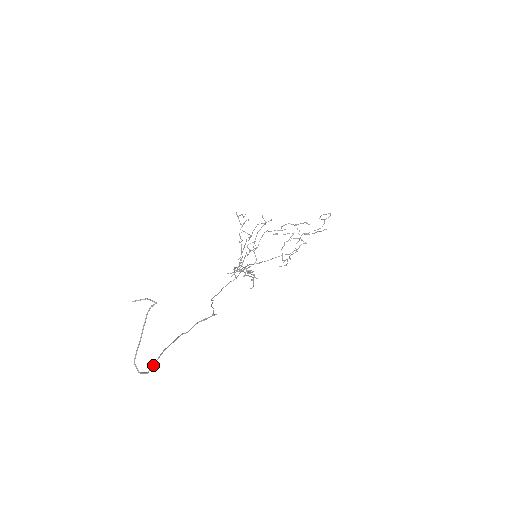
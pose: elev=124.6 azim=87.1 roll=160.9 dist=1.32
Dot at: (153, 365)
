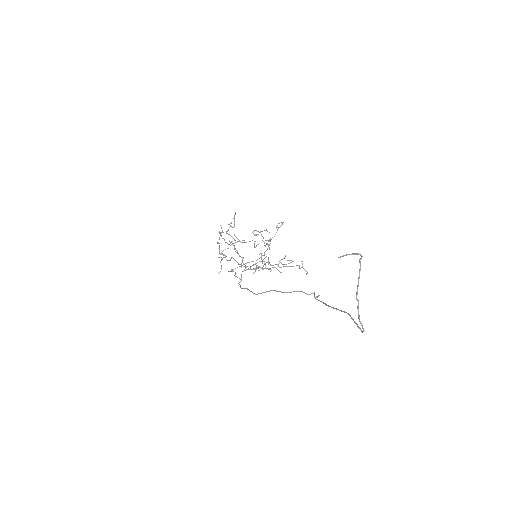
Dot at: occluded
